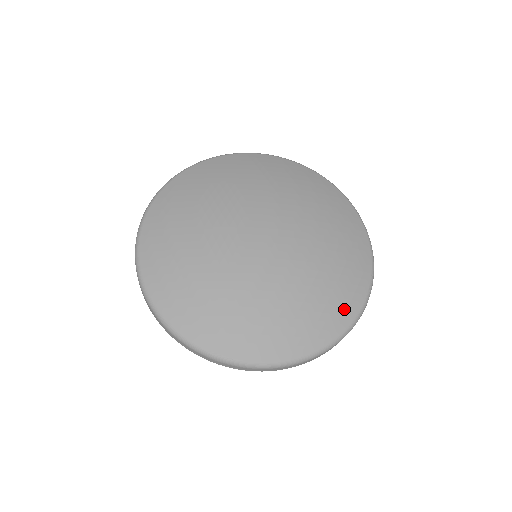
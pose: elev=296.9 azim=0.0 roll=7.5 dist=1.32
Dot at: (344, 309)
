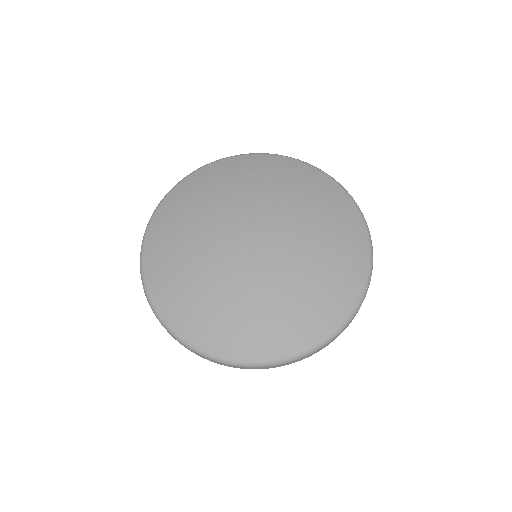
Dot at: (309, 331)
